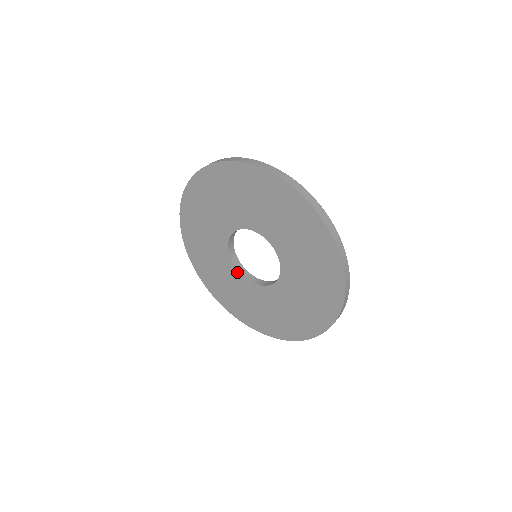
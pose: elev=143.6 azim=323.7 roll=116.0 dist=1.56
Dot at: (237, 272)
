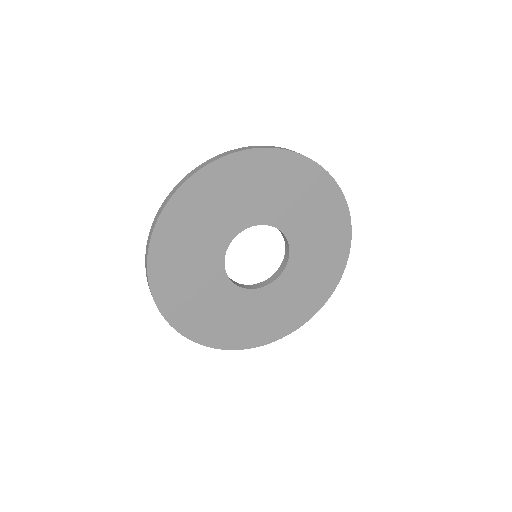
Dot at: (259, 291)
